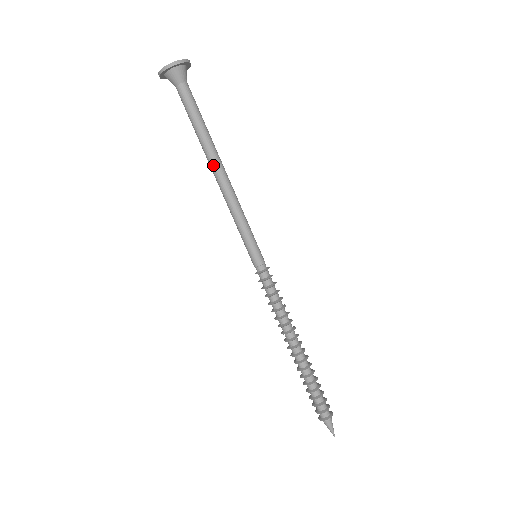
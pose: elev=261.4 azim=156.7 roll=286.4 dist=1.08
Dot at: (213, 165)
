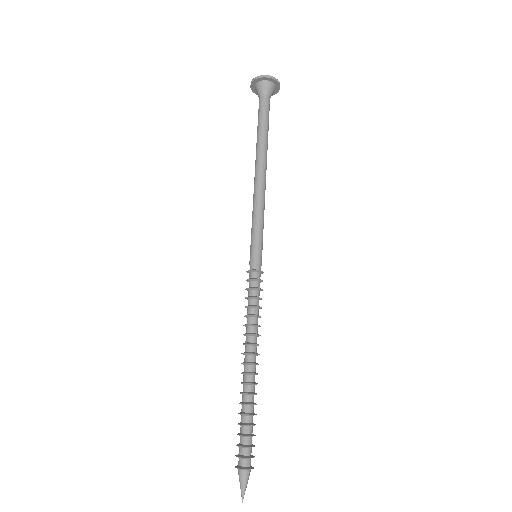
Dot at: (261, 162)
